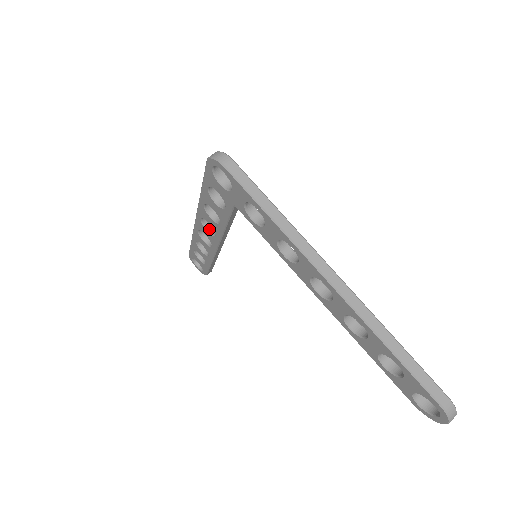
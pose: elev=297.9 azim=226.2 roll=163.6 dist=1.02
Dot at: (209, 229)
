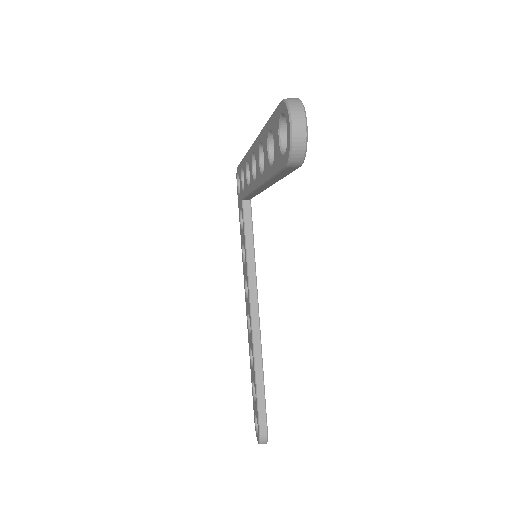
Dot at: occluded
